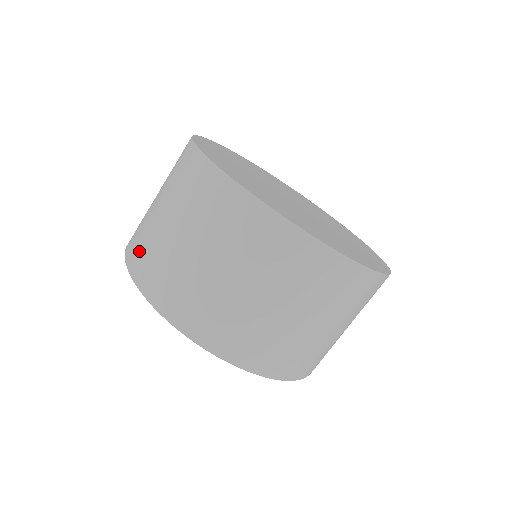
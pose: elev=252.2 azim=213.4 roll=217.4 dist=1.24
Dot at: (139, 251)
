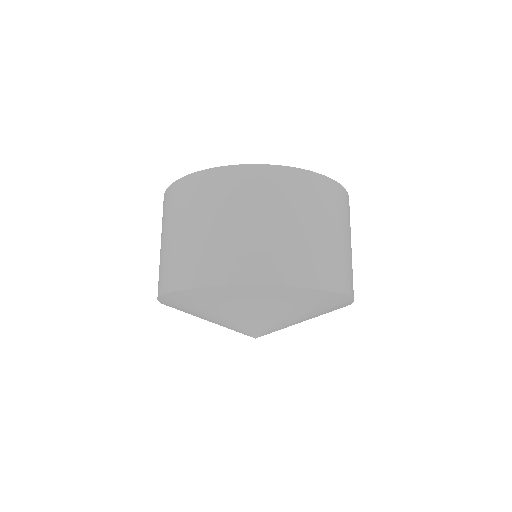
Dot at: (191, 268)
